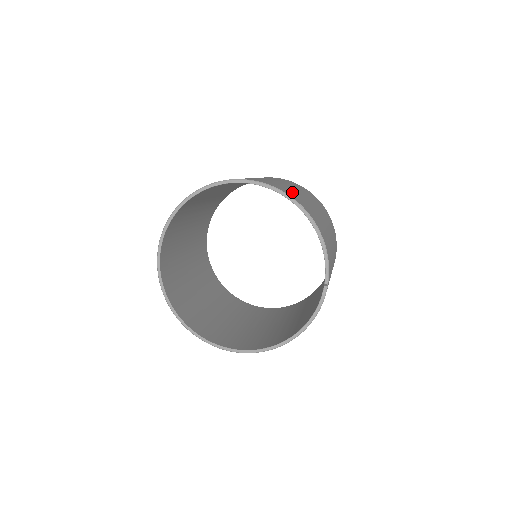
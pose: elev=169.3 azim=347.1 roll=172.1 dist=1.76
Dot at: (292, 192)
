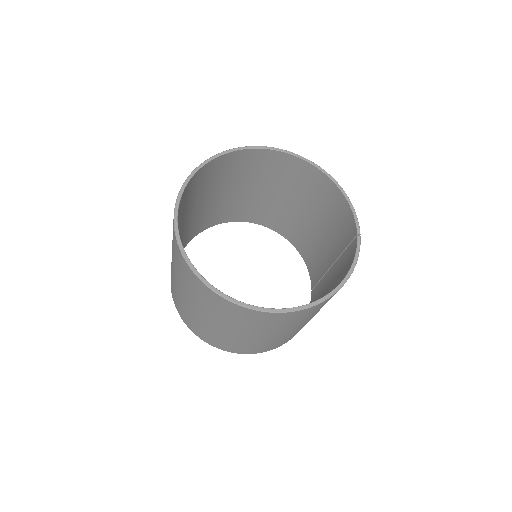
Dot at: (300, 179)
